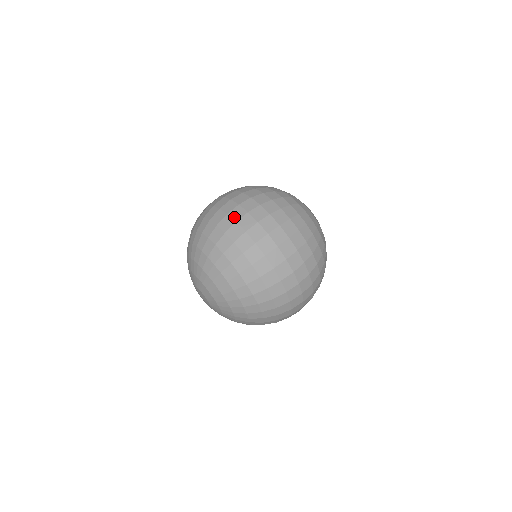
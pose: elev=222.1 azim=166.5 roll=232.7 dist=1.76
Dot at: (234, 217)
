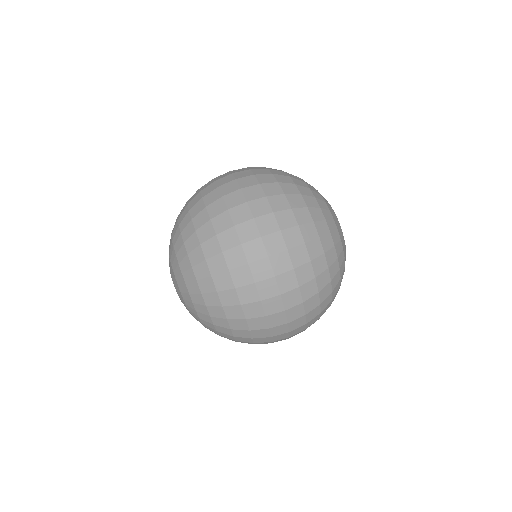
Dot at: (248, 255)
